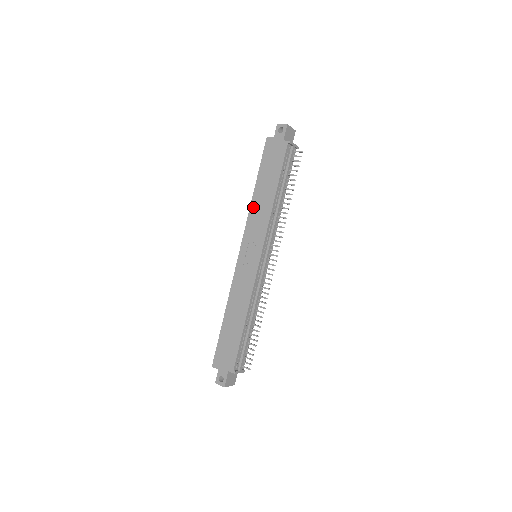
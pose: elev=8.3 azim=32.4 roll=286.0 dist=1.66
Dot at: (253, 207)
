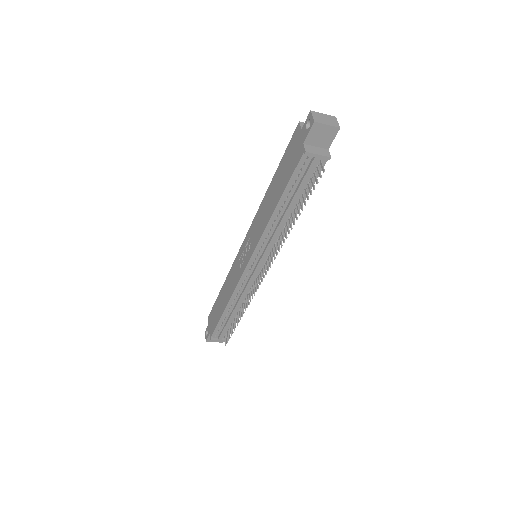
Dot at: (262, 204)
